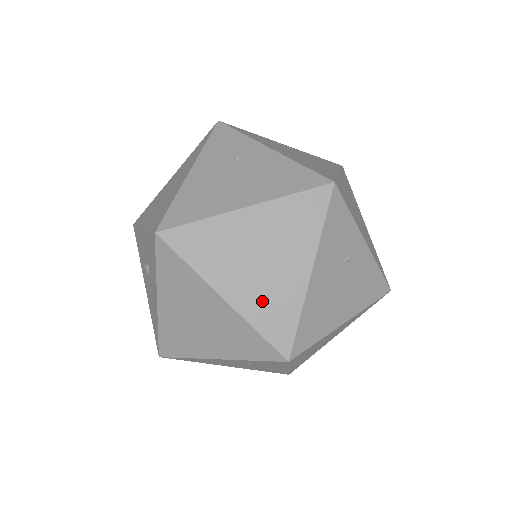
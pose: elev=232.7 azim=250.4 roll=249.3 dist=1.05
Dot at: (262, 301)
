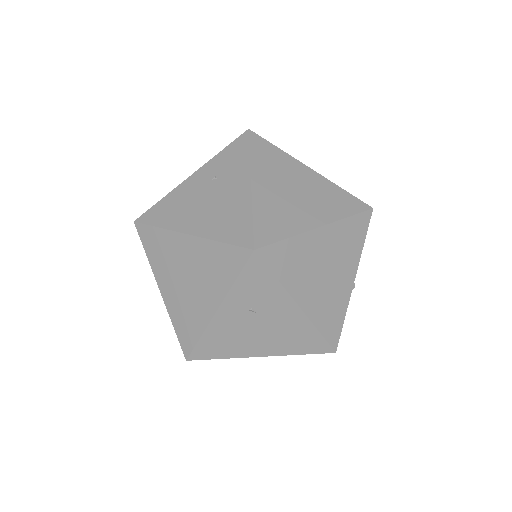
Dot at: occluded
